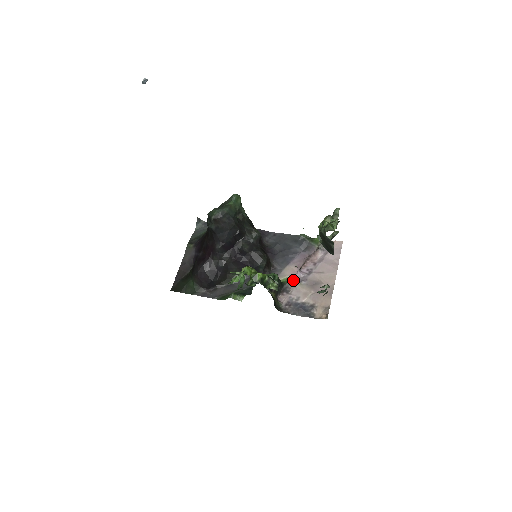
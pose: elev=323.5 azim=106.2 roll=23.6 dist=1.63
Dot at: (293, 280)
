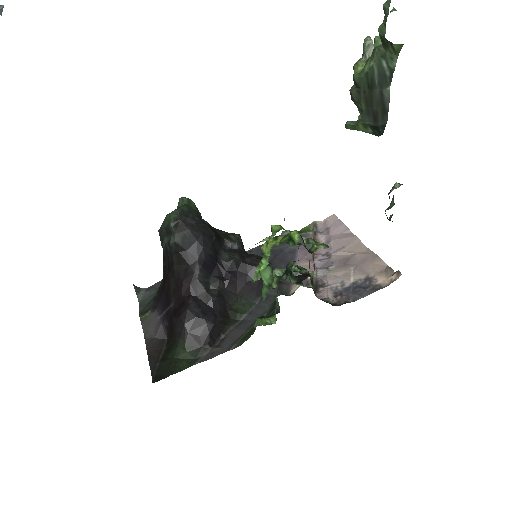
Dot at: (317, 272)
